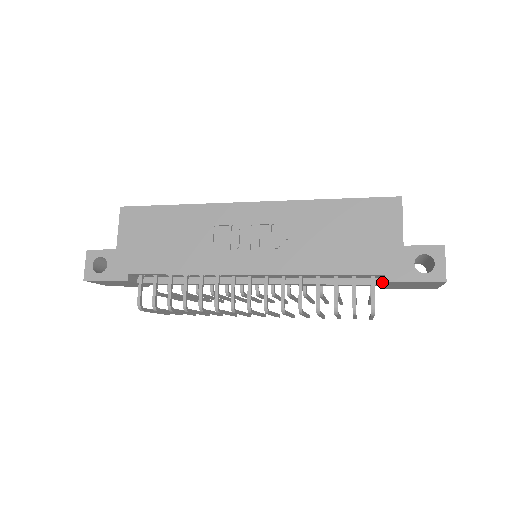
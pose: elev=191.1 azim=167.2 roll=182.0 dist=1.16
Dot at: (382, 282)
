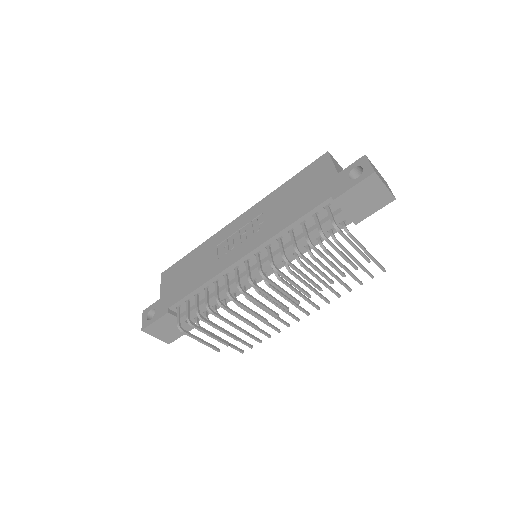
Dot at: (341, 210)
